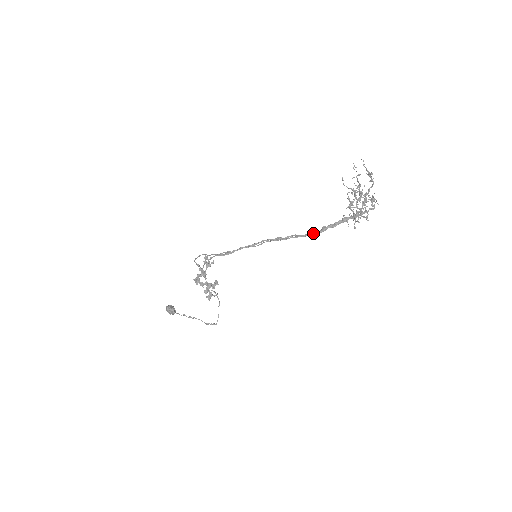
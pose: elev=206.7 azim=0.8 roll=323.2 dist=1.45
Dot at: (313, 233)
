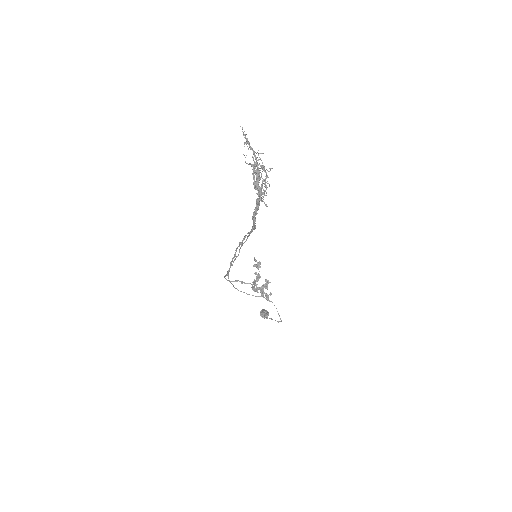
Dot at: (252, 226)
